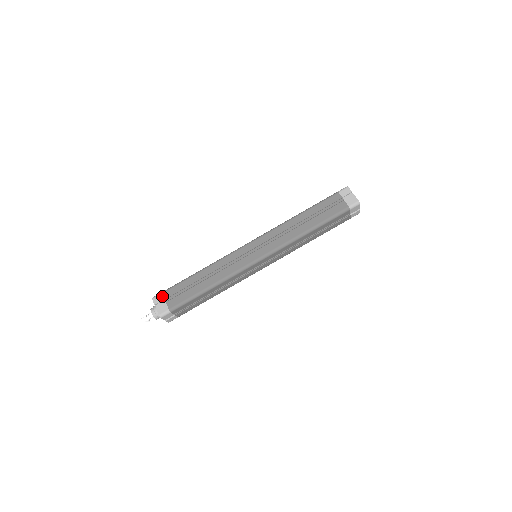
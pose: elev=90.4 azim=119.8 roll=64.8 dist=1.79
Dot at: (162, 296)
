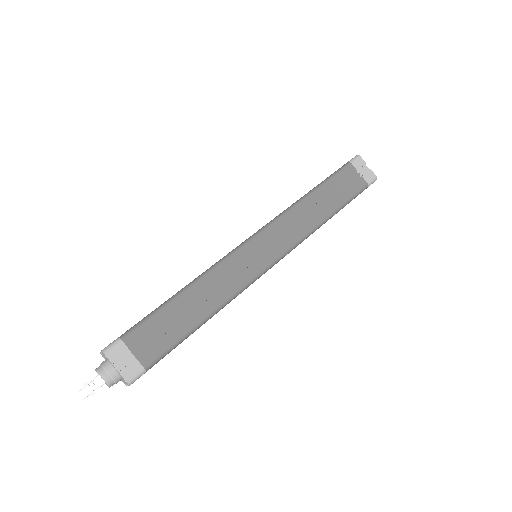
Dot at: occluded
